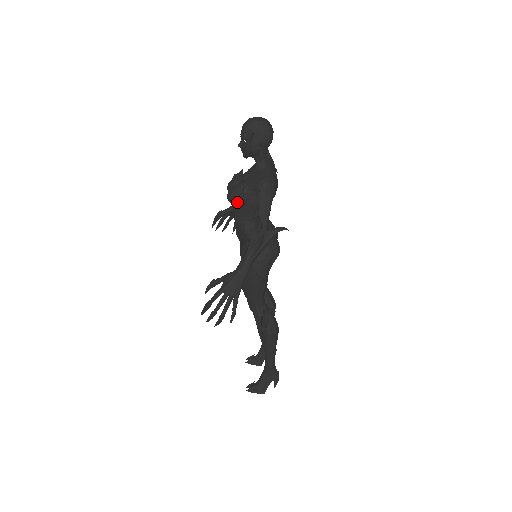
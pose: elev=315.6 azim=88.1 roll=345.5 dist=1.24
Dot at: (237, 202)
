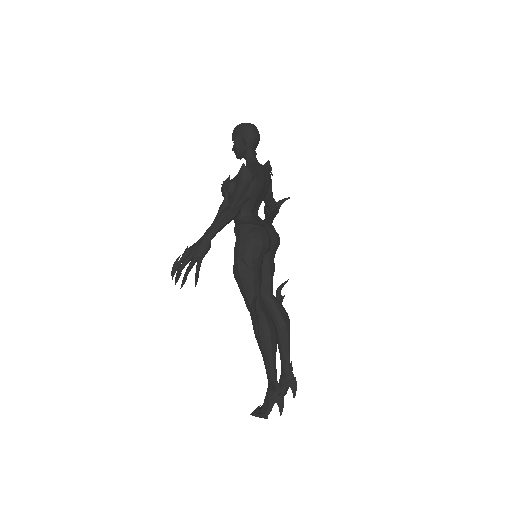
Dot at: occluded
